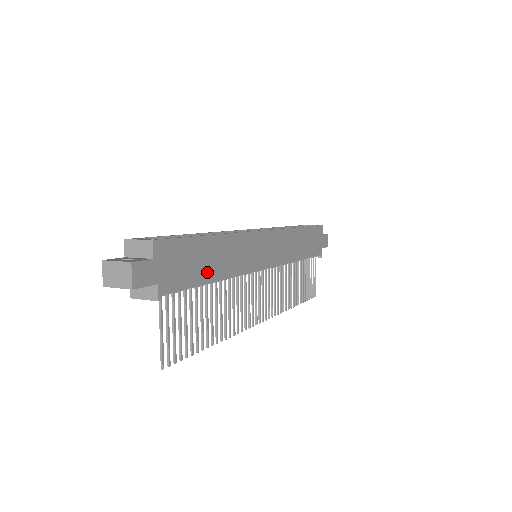
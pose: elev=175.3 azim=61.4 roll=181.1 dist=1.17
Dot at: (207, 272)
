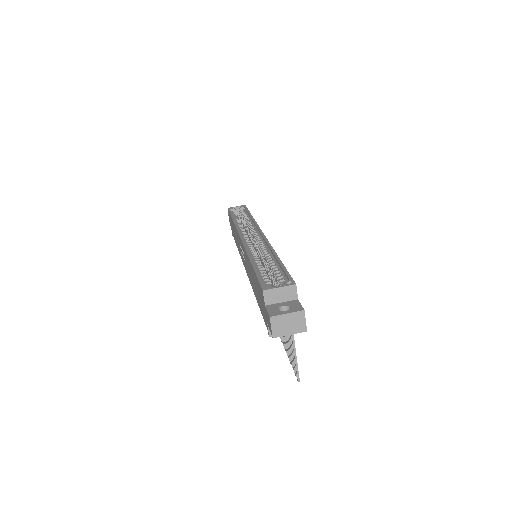
Dot at: occluded
